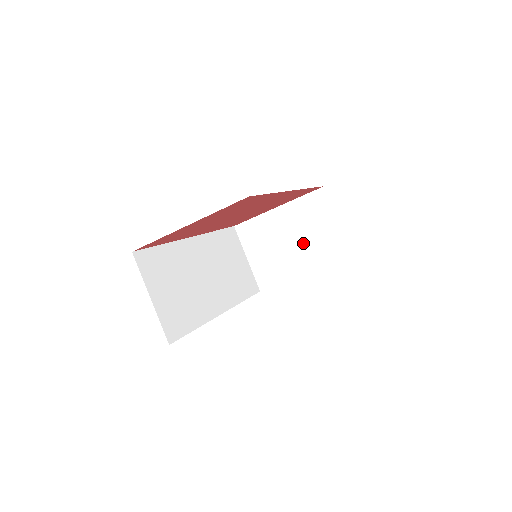
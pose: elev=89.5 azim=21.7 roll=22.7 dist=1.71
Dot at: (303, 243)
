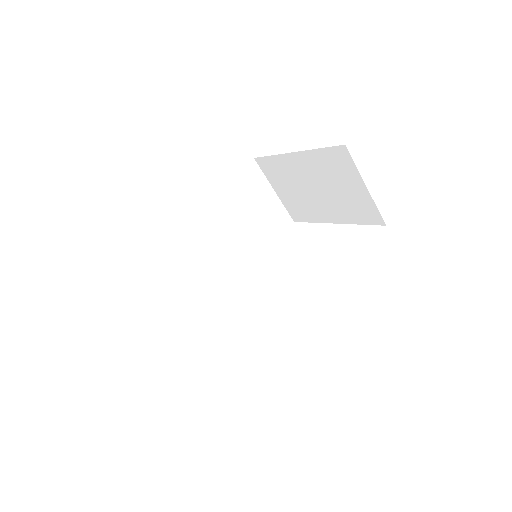
Dot at: (329, 195)
